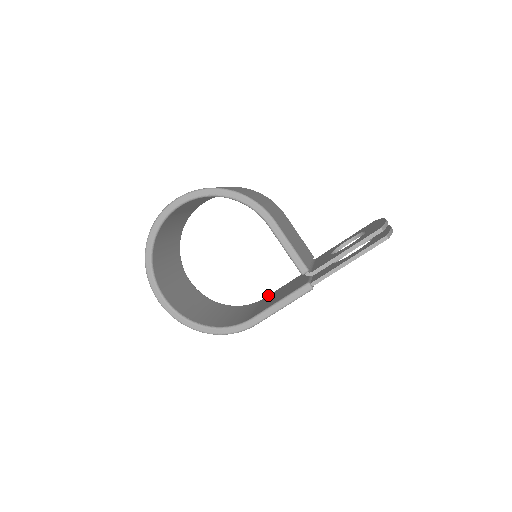
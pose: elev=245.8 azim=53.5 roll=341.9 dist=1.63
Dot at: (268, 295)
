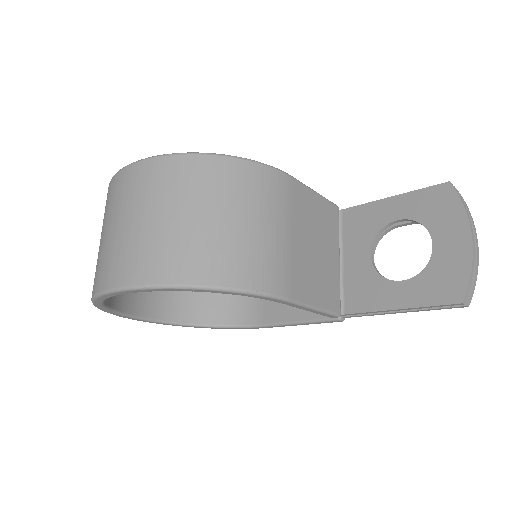
Dot at: occluded
